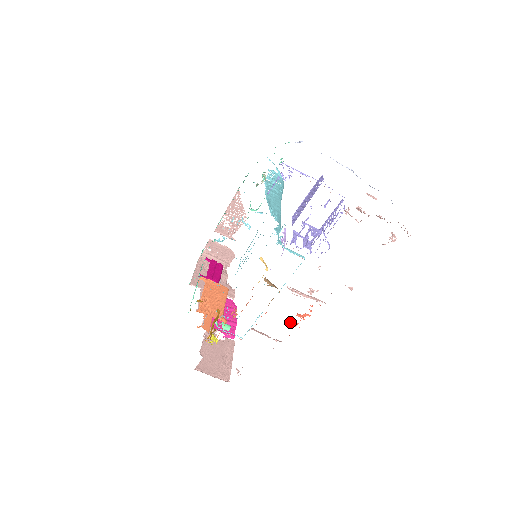
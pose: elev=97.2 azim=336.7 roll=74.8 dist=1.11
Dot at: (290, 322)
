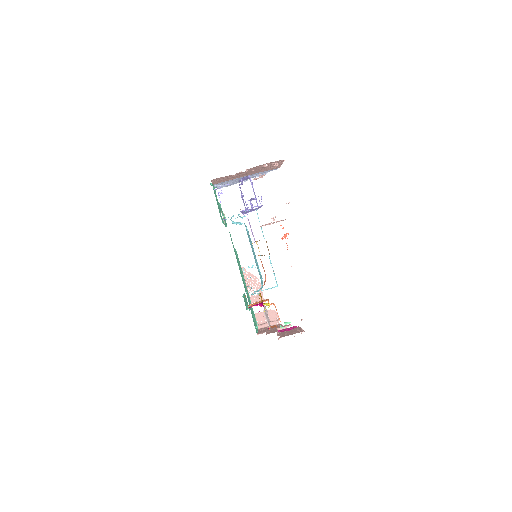
Dot at: occluded
